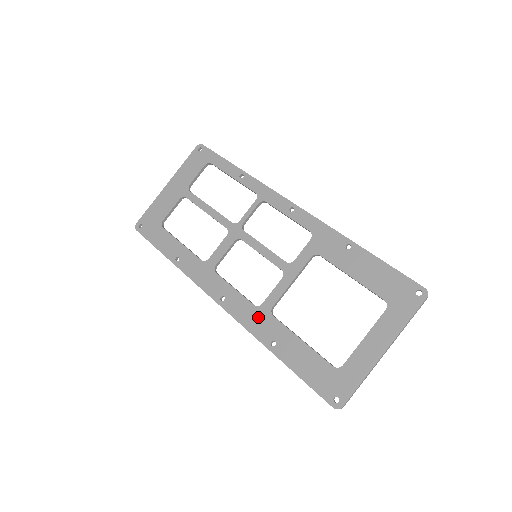
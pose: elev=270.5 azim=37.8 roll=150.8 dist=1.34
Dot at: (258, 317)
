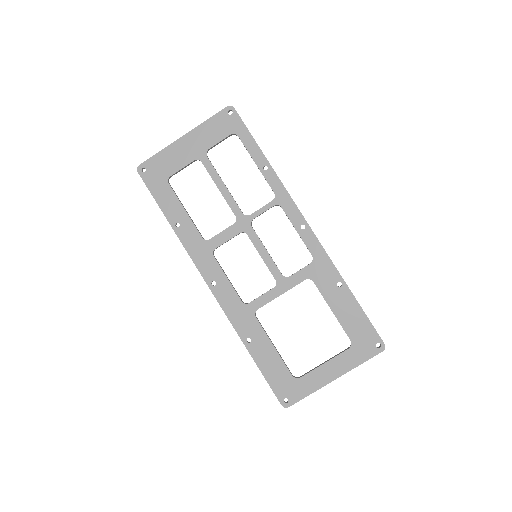
Dot at: (242, 313)
